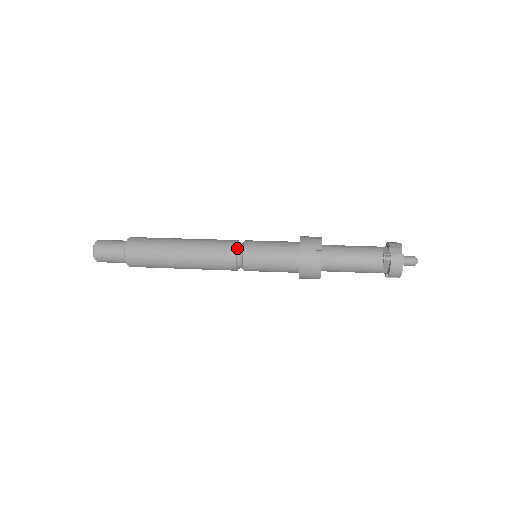
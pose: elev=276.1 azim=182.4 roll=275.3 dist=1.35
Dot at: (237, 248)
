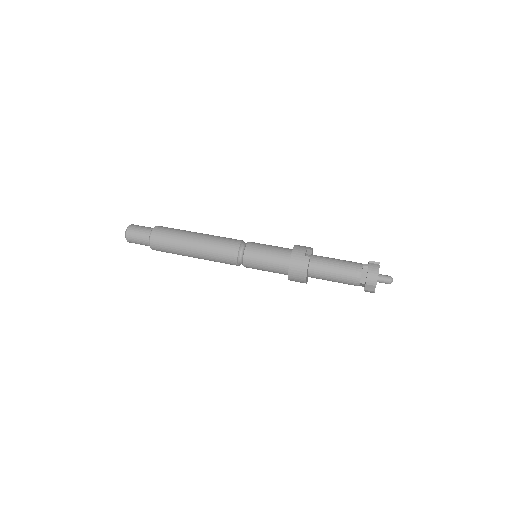
Dot at: (243, 242)
